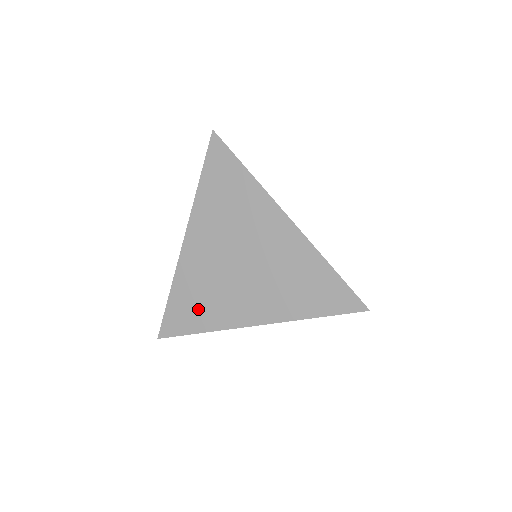
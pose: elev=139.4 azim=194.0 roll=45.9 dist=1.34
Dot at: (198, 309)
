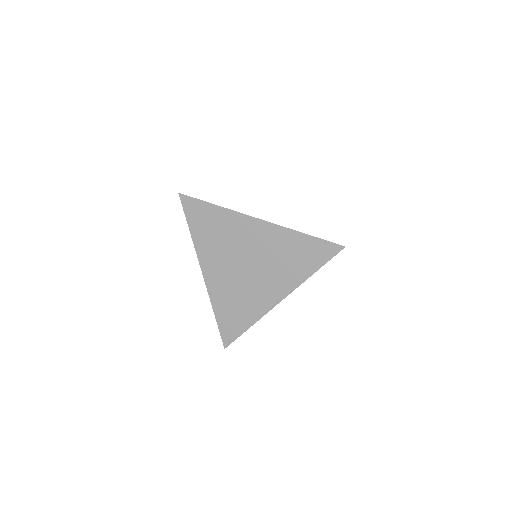
Dot at: (239, 313)
